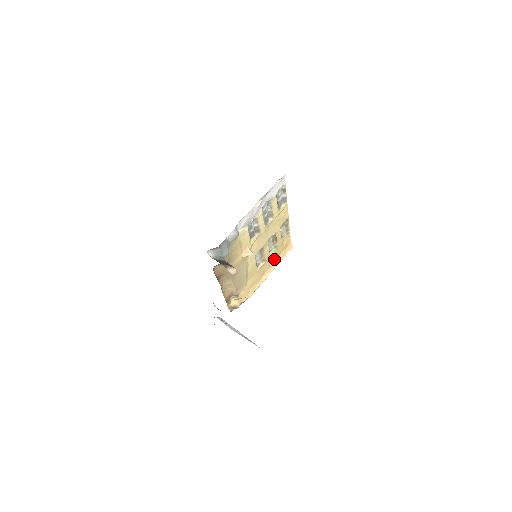
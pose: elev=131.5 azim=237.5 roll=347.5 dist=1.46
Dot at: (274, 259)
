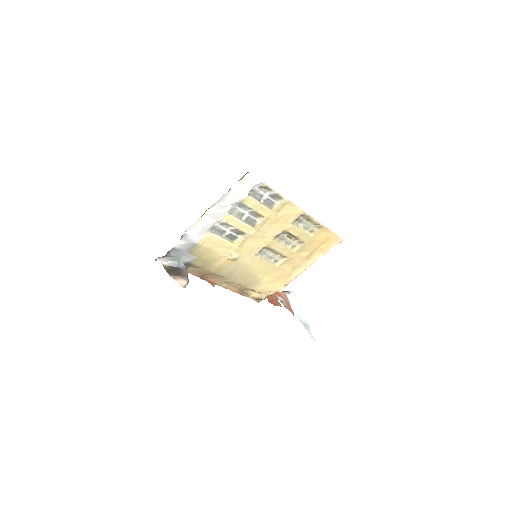
Dot at: (307, 254)
